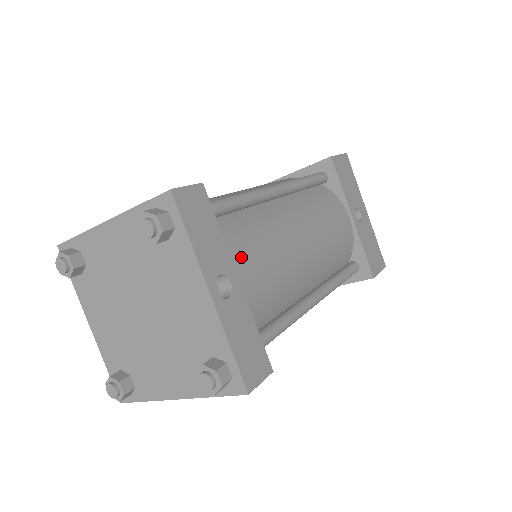
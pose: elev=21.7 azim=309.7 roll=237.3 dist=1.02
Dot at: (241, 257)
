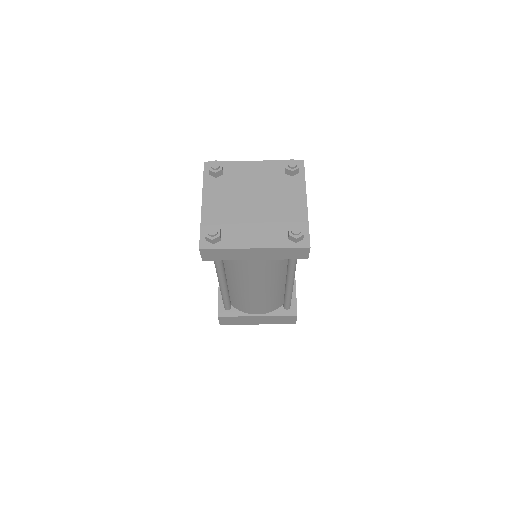
Dot at: occluded
